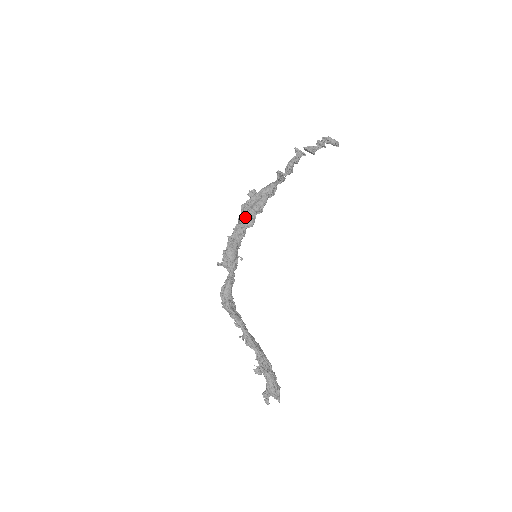
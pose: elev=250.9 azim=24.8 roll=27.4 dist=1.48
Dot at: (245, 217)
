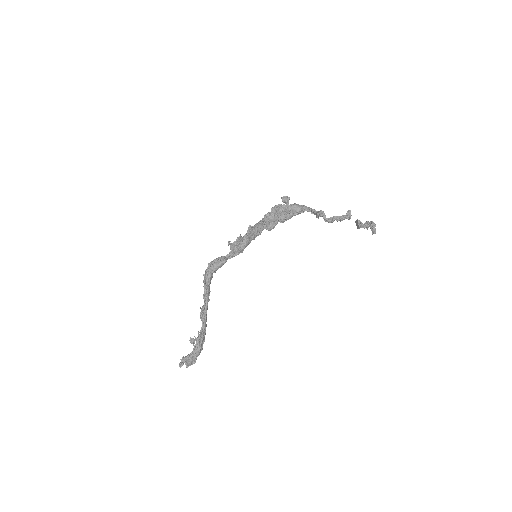
Dot at: (272, 220)
